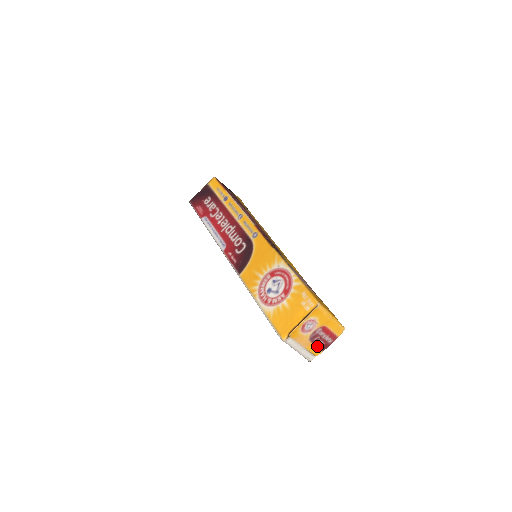
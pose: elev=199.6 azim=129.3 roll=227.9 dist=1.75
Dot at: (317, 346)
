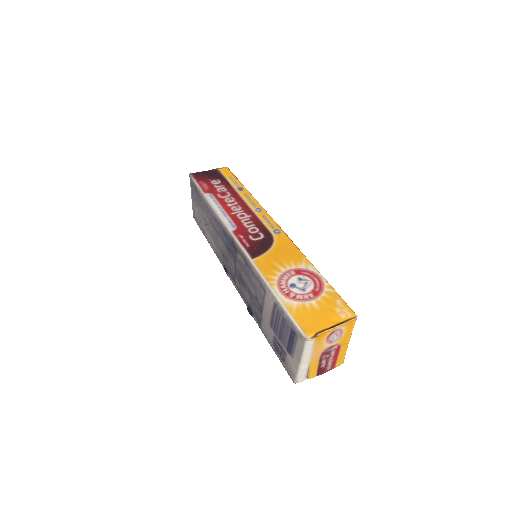
Dot at: (318, 366)
